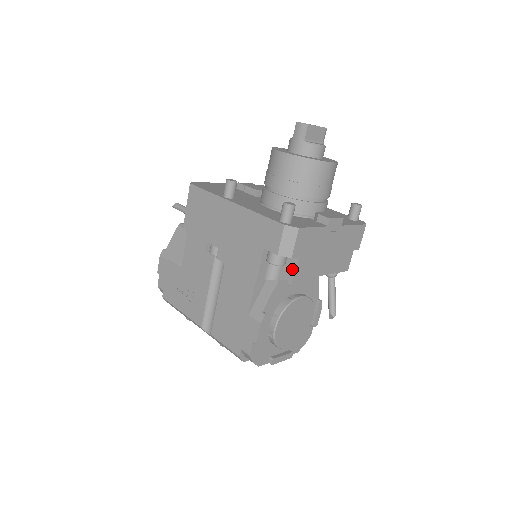
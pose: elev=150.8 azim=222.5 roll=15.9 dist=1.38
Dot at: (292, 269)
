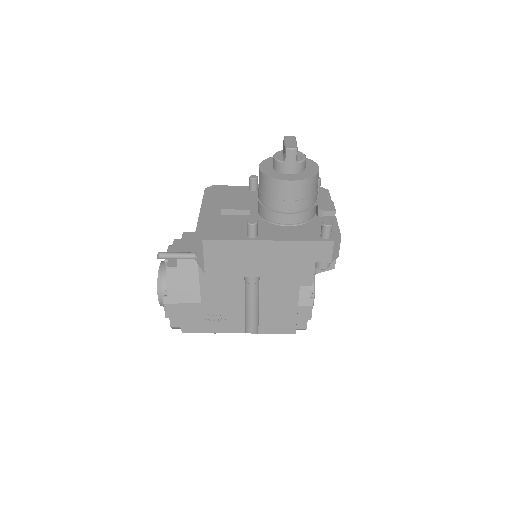
Dot at: (332, 262)
